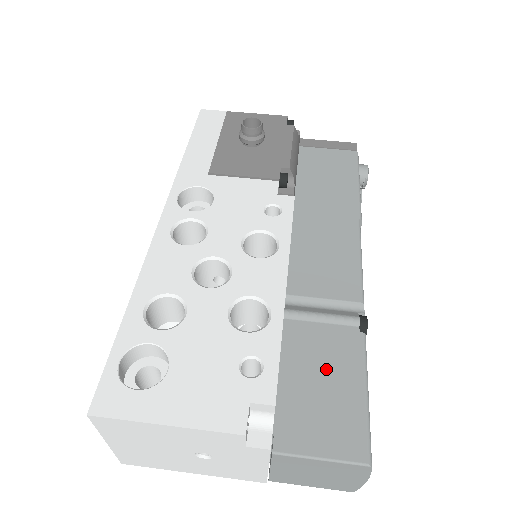
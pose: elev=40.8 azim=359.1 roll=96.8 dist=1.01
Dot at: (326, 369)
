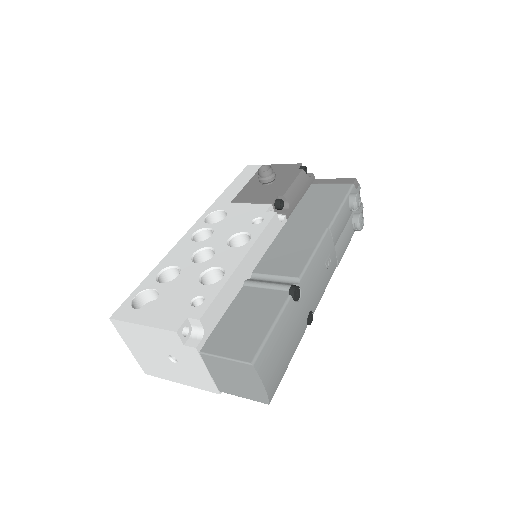
Dot at: (254, 313)
